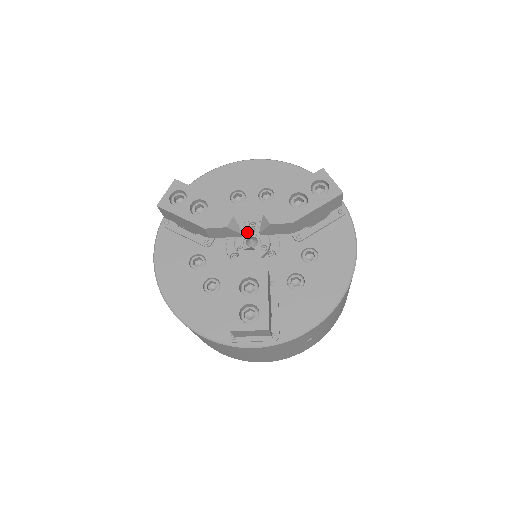
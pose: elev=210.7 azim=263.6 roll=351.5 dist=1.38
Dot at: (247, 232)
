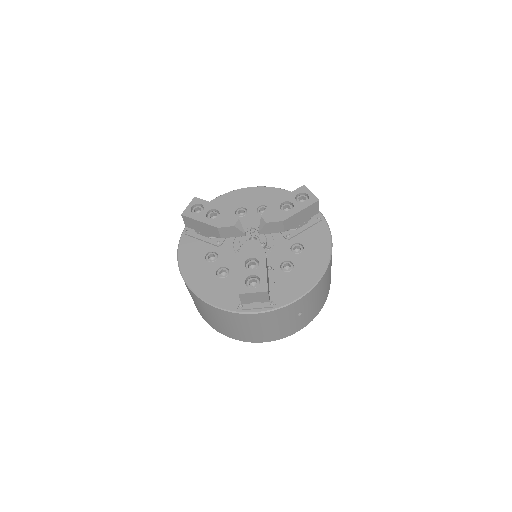
Dot at: (249, 234)
